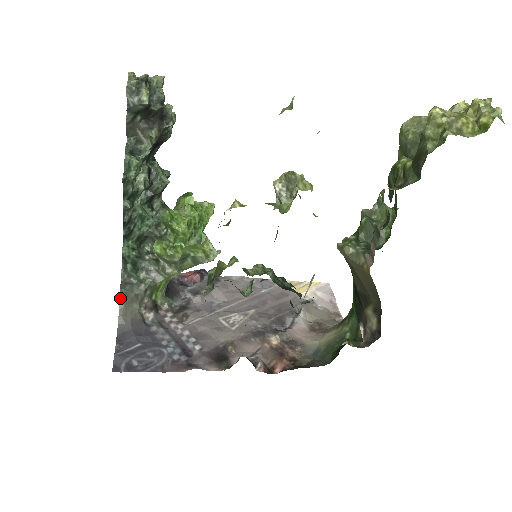
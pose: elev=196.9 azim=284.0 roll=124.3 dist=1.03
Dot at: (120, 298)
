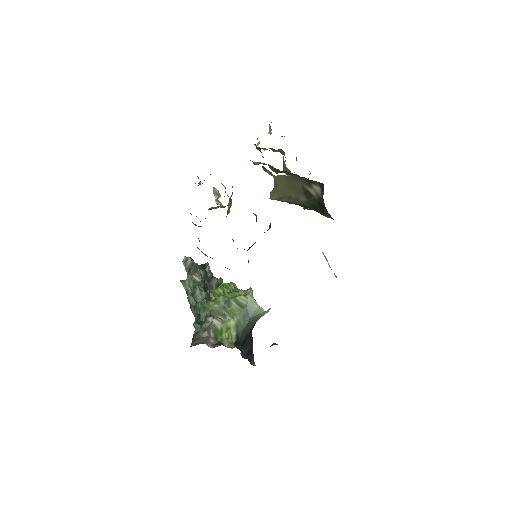
Dot at: (192, 344)
